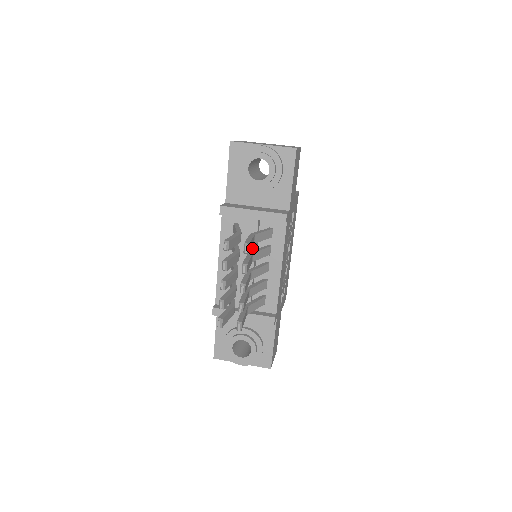
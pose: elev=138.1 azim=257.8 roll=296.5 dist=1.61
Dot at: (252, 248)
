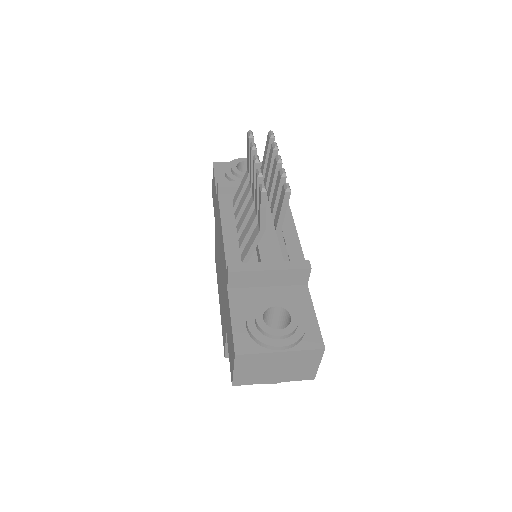
Dot at: occluded
